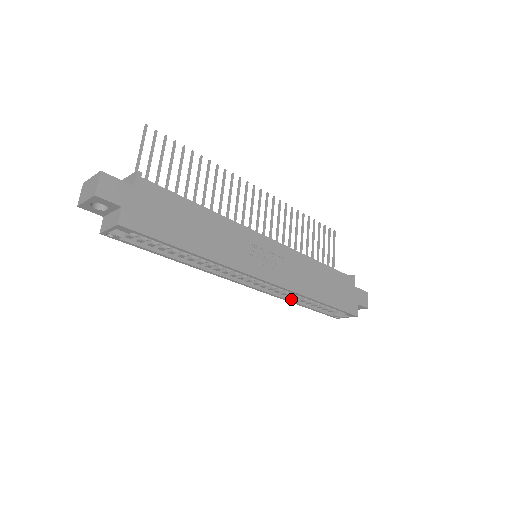
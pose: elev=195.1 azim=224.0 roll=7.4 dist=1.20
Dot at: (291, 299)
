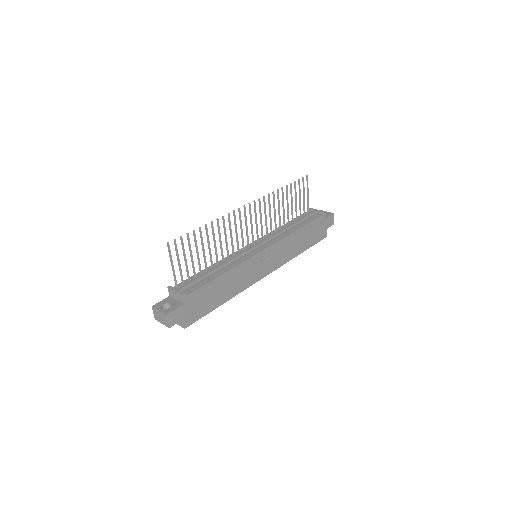
Dot at: occluded
